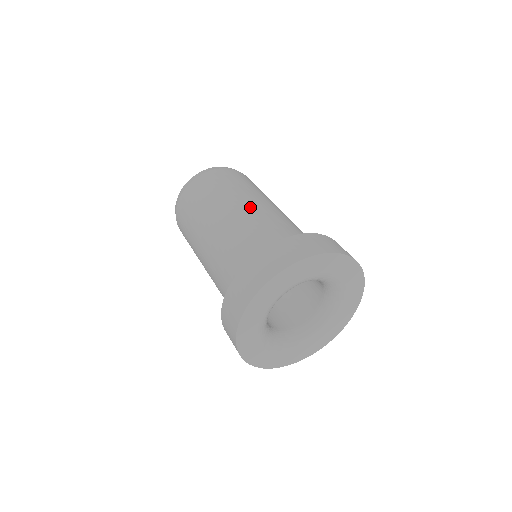
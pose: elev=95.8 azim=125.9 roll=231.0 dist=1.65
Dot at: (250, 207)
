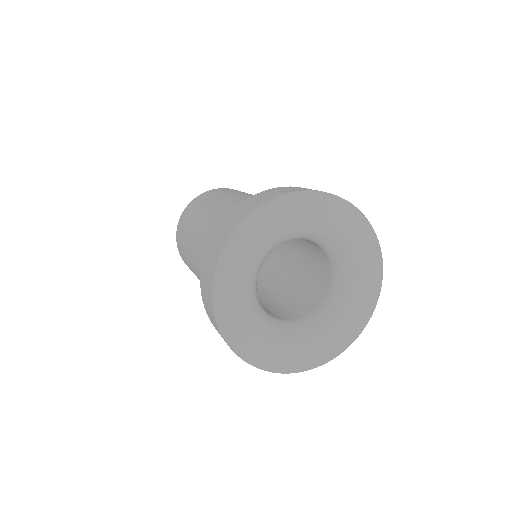
Dot at: (243, 197)
